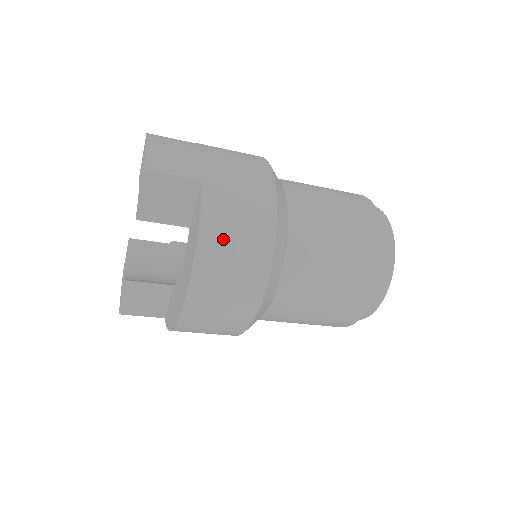
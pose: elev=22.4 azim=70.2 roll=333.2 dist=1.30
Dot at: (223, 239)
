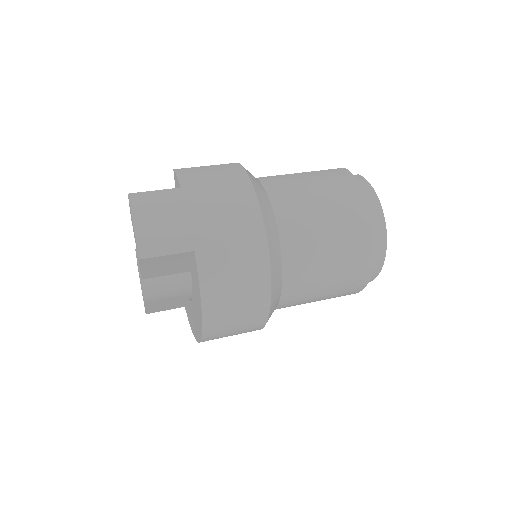
Dot at: (224, 298)
